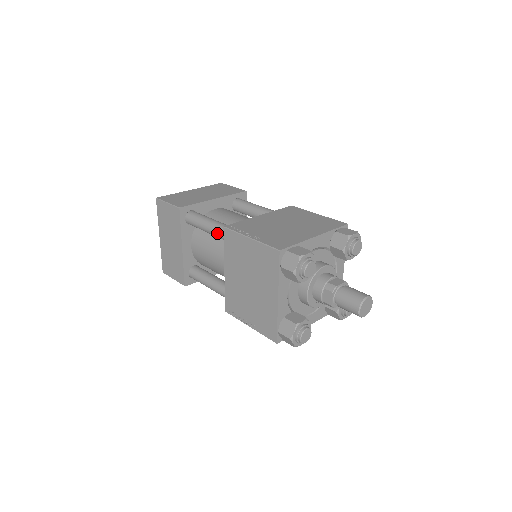
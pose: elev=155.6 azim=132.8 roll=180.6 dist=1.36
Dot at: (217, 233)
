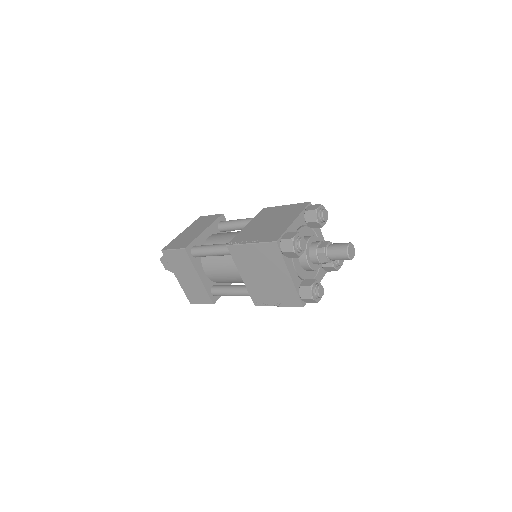
Dot at: (222, 253)
